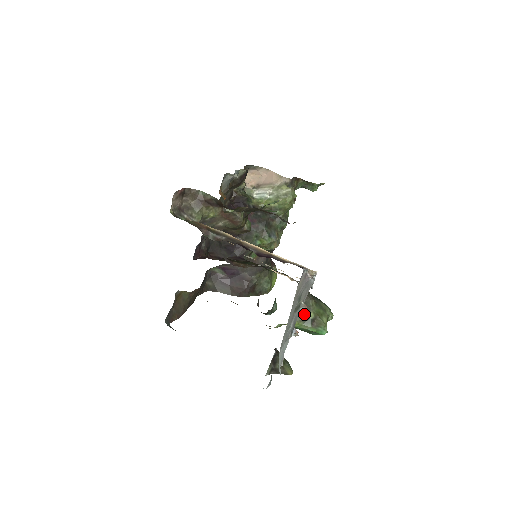
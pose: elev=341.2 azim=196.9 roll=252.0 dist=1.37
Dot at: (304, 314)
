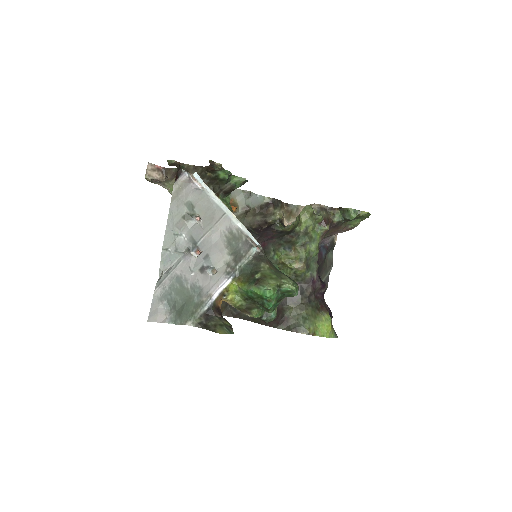
Dot at: (252, 275)
